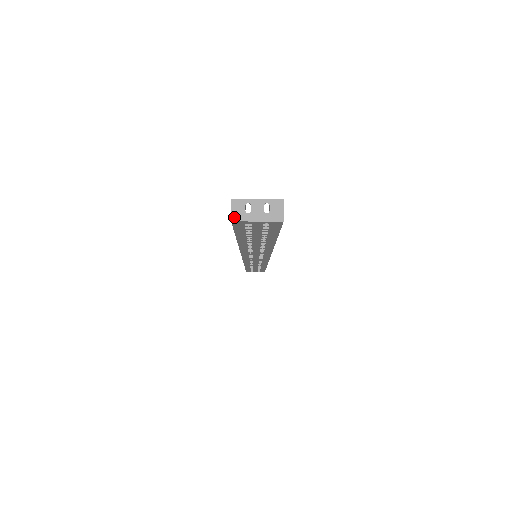
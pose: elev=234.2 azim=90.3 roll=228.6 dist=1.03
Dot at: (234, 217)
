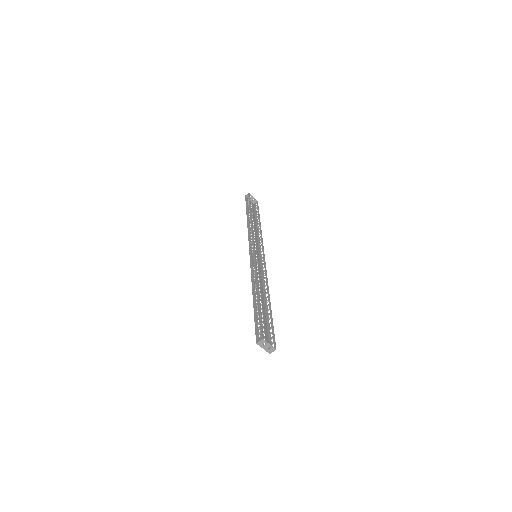
Dot at: (258, 343)
